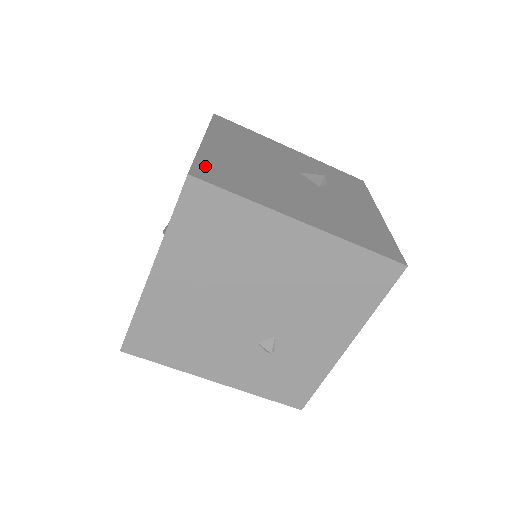
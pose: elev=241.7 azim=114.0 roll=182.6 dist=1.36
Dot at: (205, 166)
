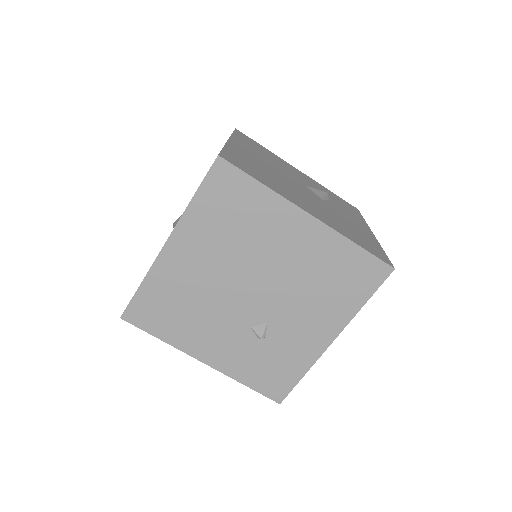
Dot at: (231, 155)
